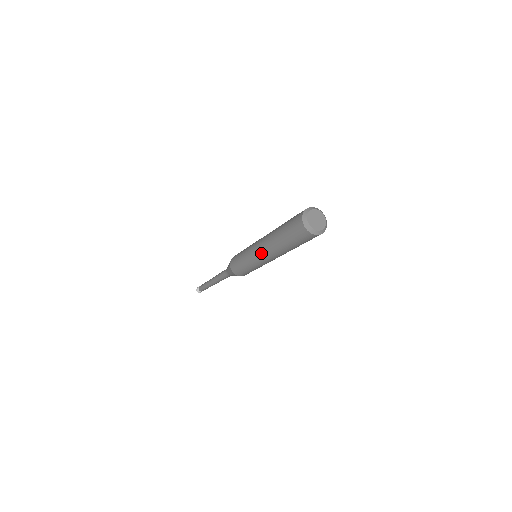
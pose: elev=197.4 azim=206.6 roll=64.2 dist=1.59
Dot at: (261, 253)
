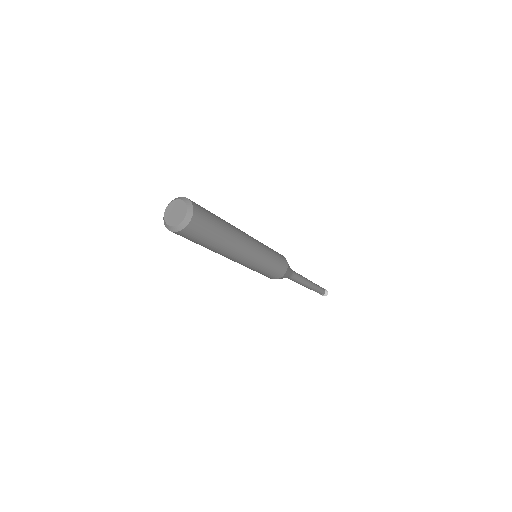
Dot at: occluded
